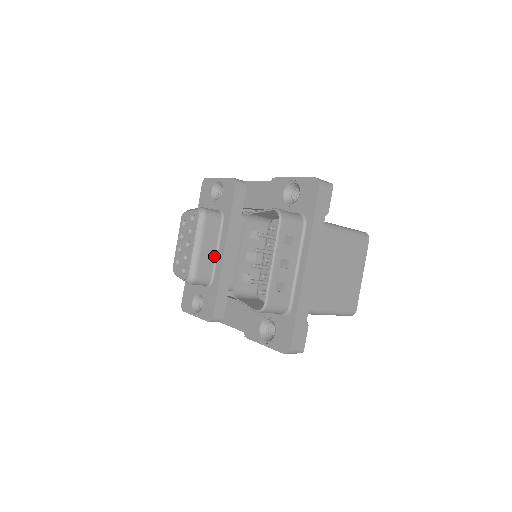
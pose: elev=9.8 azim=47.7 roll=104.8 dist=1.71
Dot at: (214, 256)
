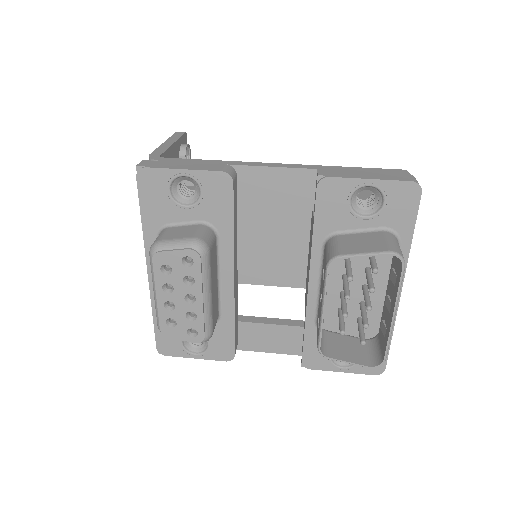
Dot at: (217, 289)
